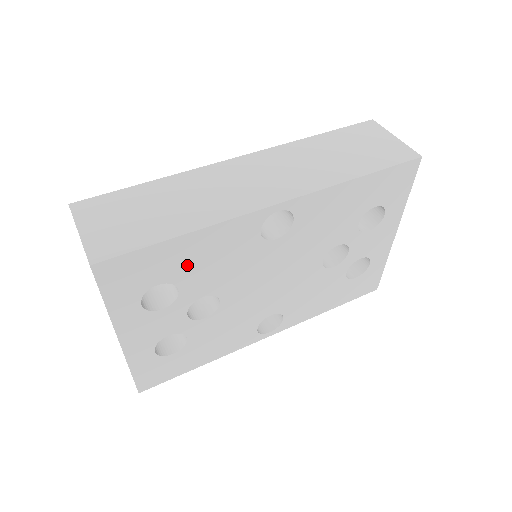
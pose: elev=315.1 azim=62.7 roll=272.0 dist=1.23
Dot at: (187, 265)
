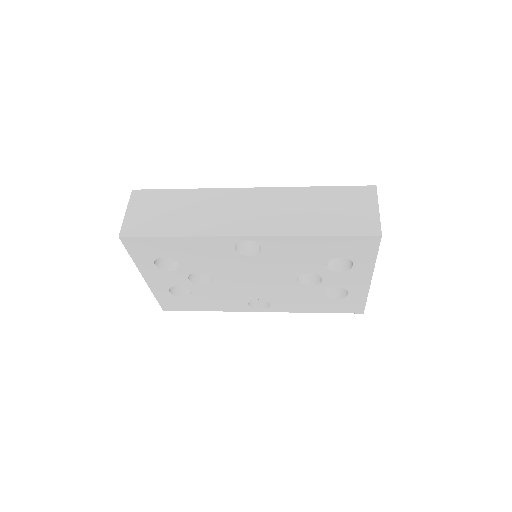
Dot at: (182, 253)
